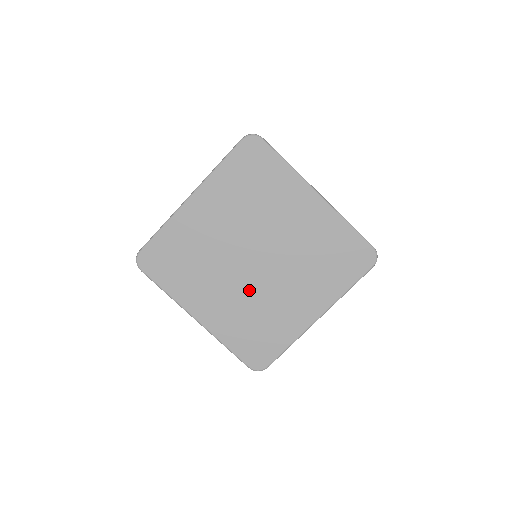
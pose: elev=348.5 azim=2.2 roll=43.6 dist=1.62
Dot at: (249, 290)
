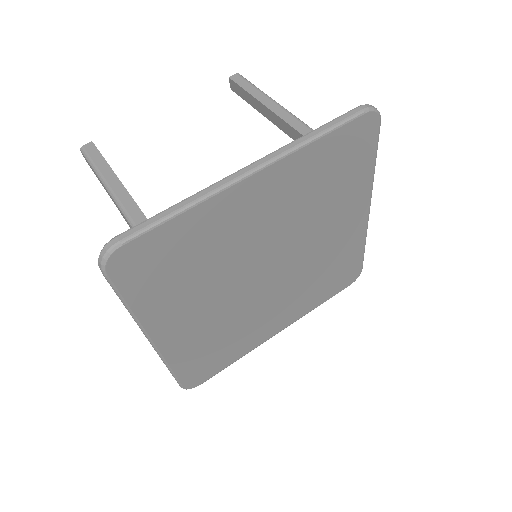
Dot at: (239, 306)
